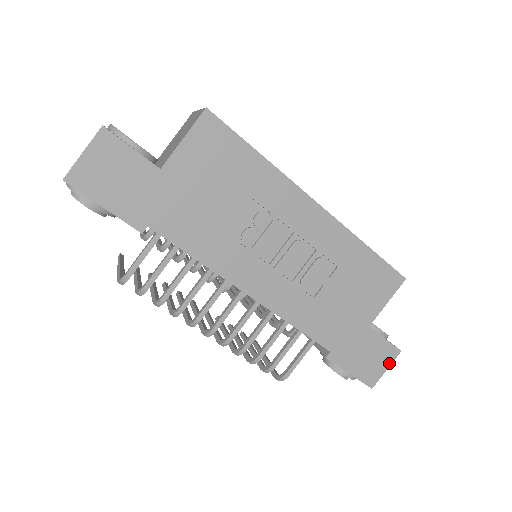
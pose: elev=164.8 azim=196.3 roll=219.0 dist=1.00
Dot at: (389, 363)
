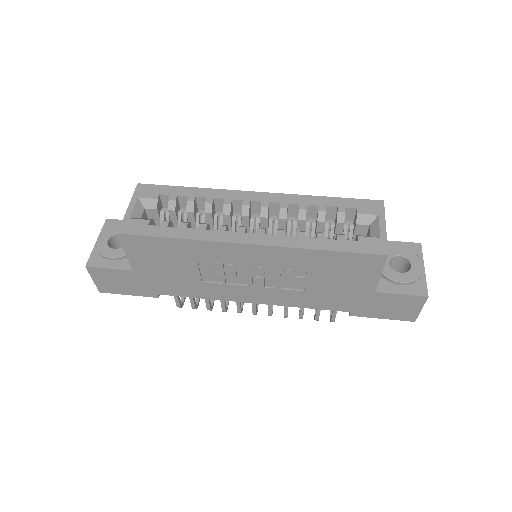
Dot at: (420, 306)
